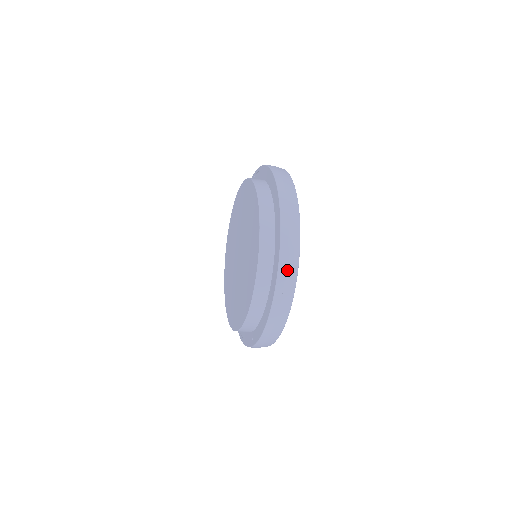
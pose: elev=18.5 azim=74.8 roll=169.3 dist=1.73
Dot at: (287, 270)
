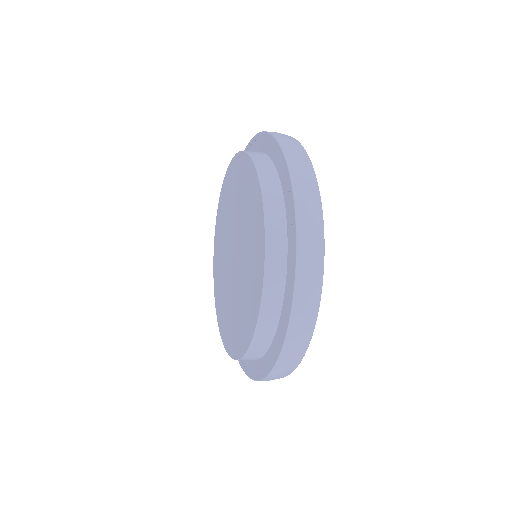
Dot at: (308, 279)
